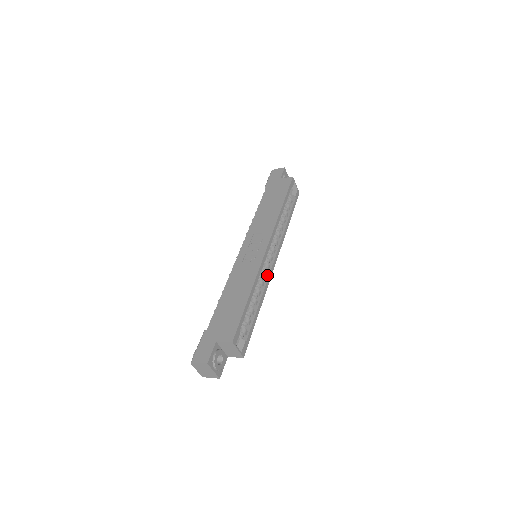
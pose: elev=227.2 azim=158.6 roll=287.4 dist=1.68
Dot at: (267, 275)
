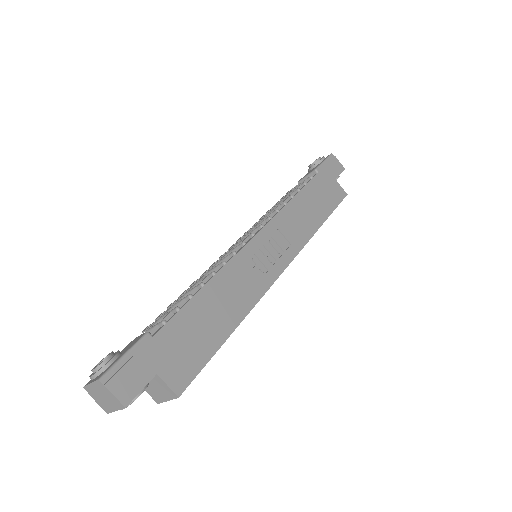
Dot at: occluded
